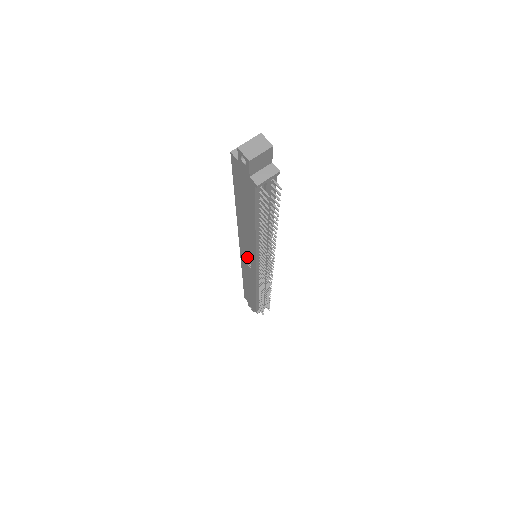
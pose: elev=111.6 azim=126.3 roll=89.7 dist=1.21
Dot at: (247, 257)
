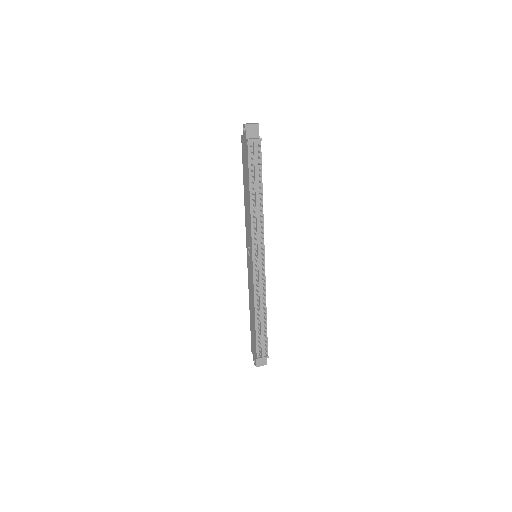
Dot at: (249, 253)
